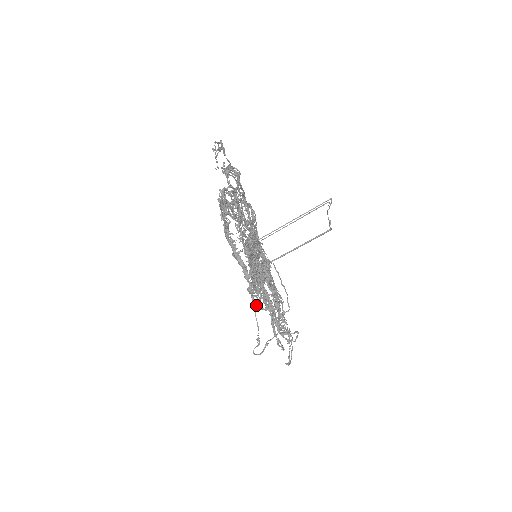
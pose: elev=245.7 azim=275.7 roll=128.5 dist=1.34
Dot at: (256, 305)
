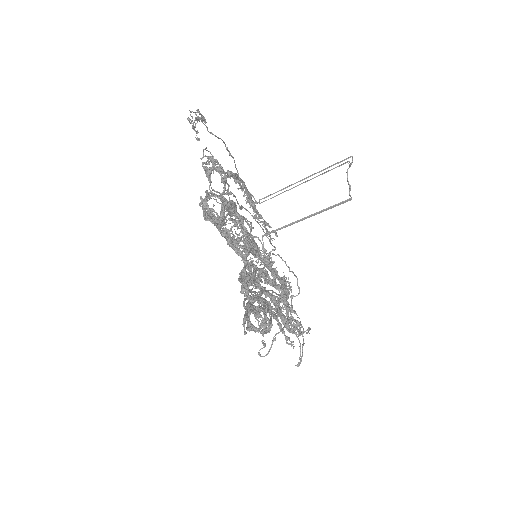
Dot at: occluded
